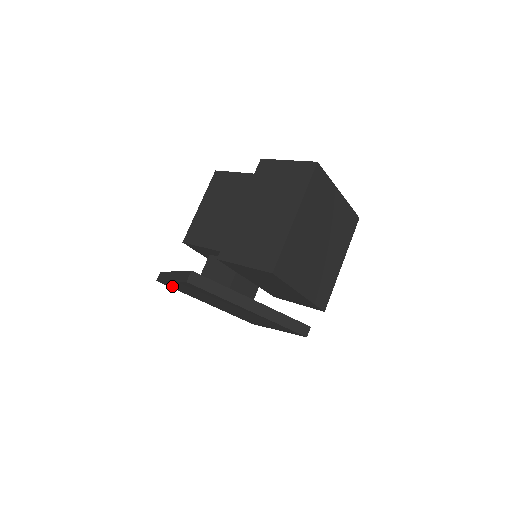
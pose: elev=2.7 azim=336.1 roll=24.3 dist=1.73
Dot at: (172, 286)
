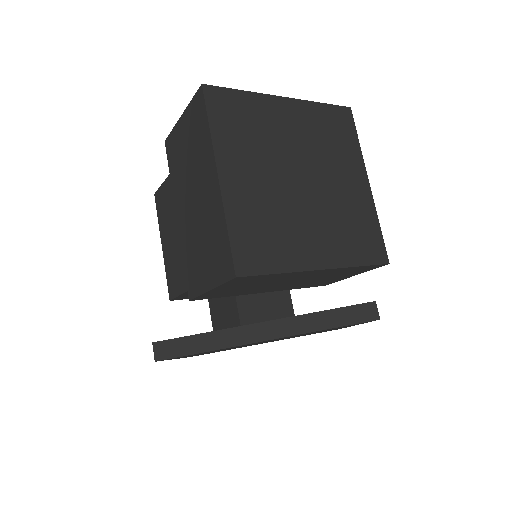
Dot at: occluded
